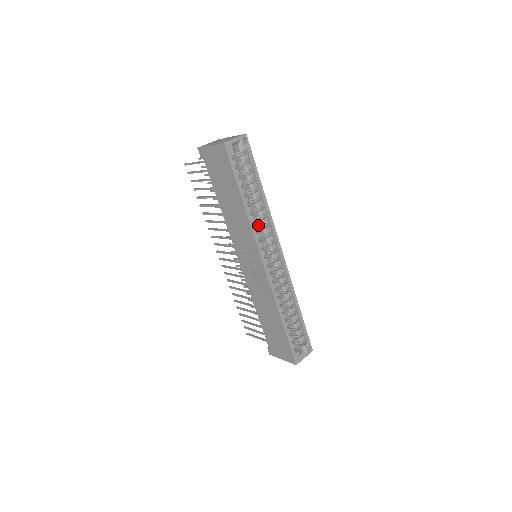
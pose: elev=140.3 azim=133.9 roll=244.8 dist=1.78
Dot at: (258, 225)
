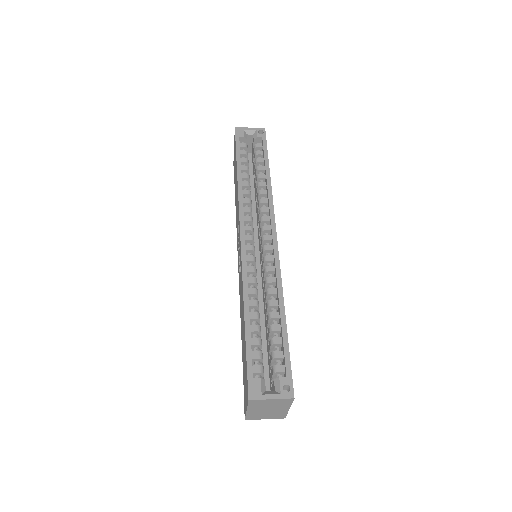
Dot at: (258, 209)
